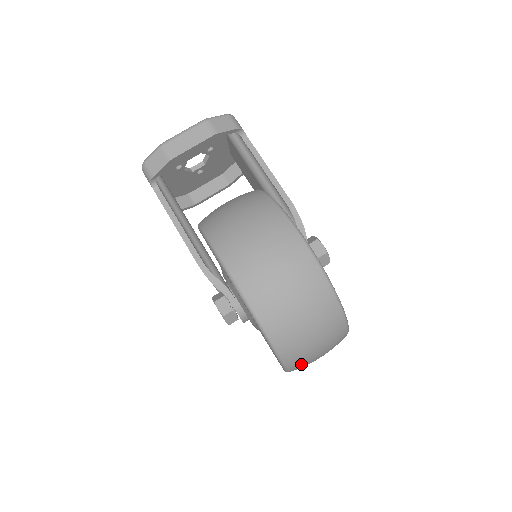
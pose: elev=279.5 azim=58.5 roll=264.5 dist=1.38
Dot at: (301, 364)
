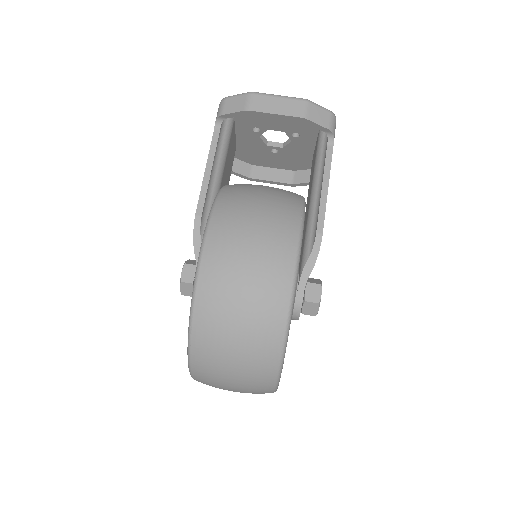
Dot at: (207, 380)
